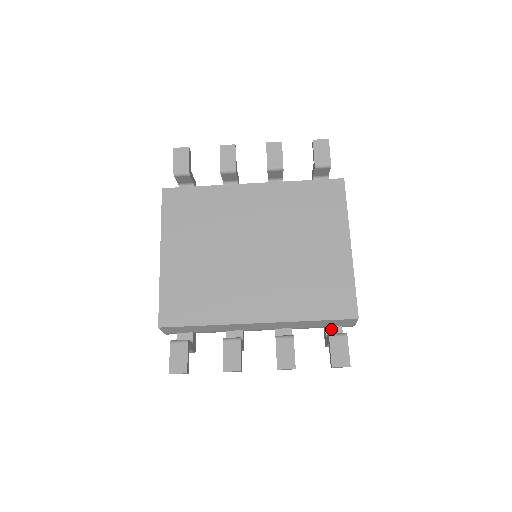
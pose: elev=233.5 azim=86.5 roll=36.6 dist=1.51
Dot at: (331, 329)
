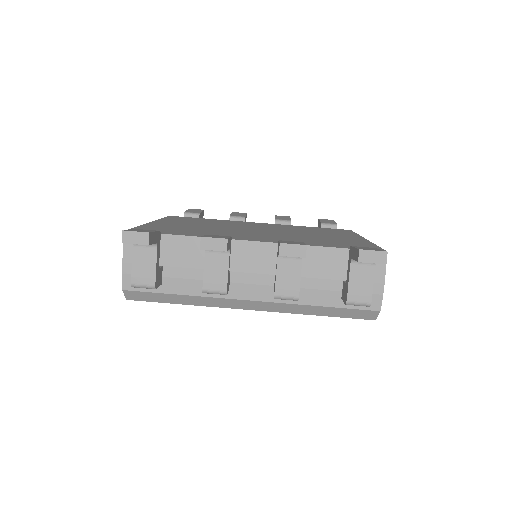
Dot at: occluded
